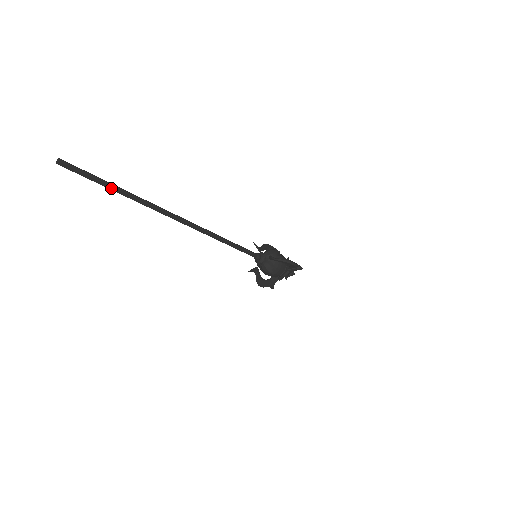
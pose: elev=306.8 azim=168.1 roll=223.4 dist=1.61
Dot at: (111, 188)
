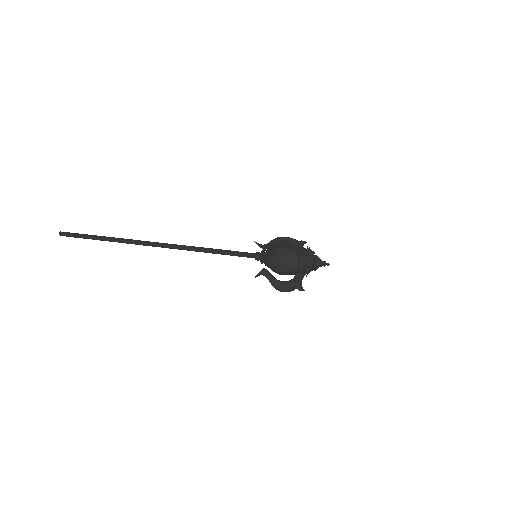
Dot at: (95, 238)
